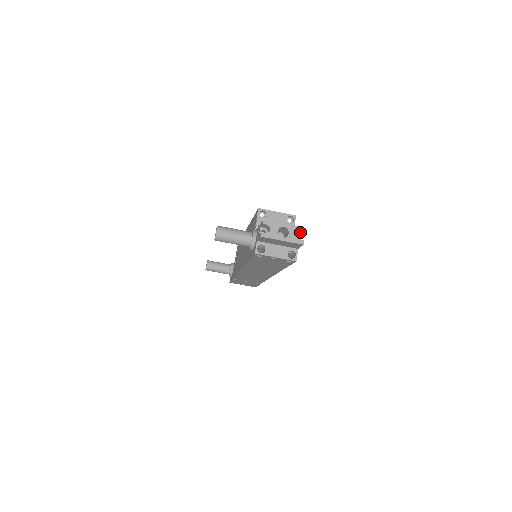
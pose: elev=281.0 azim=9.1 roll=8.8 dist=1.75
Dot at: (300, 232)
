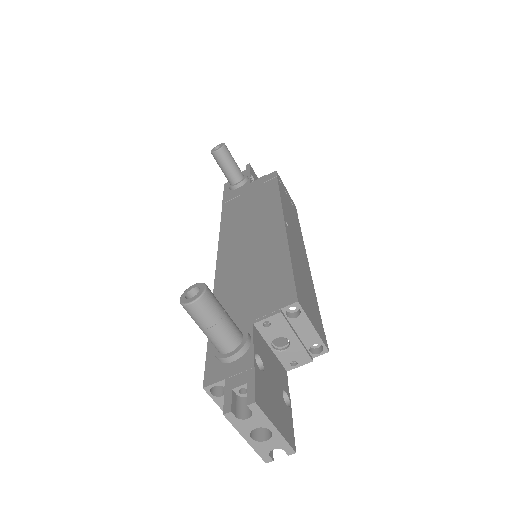
Dot at: occluded
